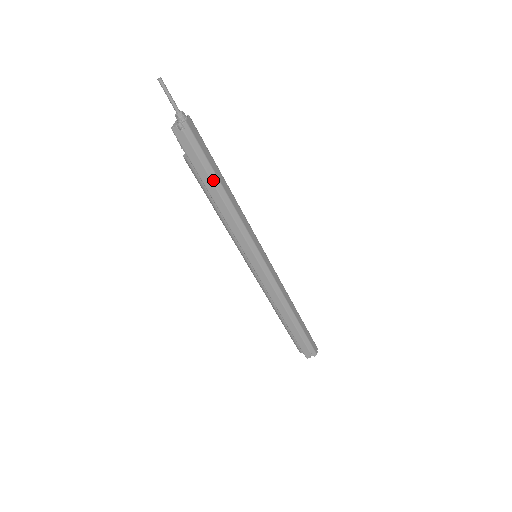
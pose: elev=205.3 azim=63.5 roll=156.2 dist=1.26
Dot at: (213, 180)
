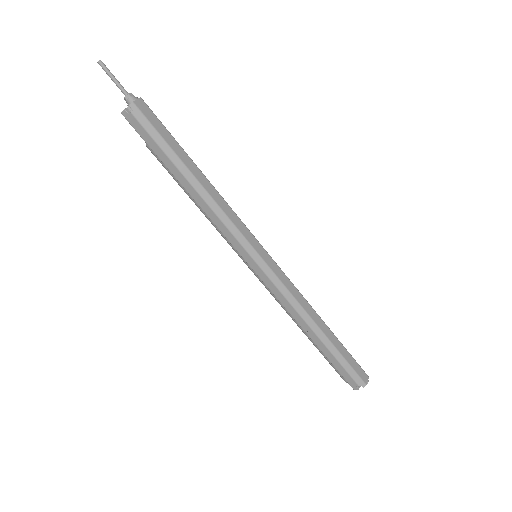
Dot at: (178, 166)
